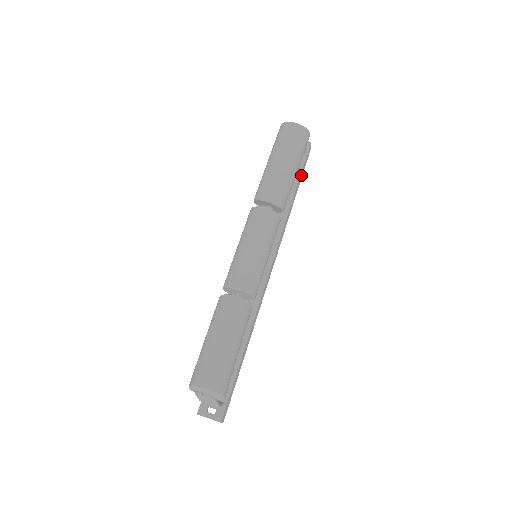
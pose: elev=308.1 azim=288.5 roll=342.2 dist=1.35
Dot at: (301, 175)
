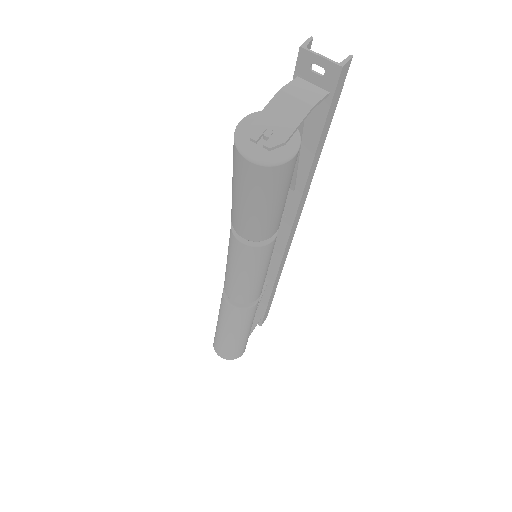
Dot at: (326, 127)
